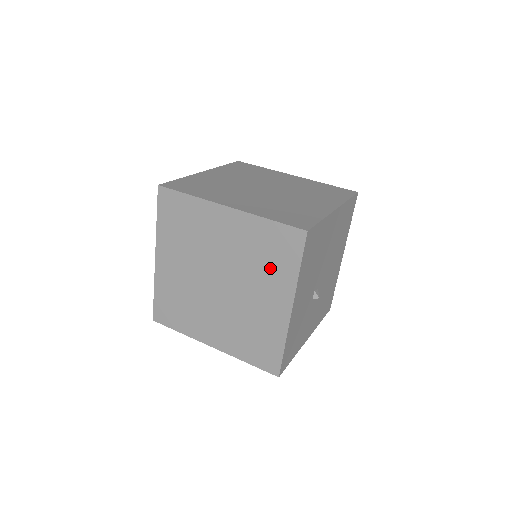
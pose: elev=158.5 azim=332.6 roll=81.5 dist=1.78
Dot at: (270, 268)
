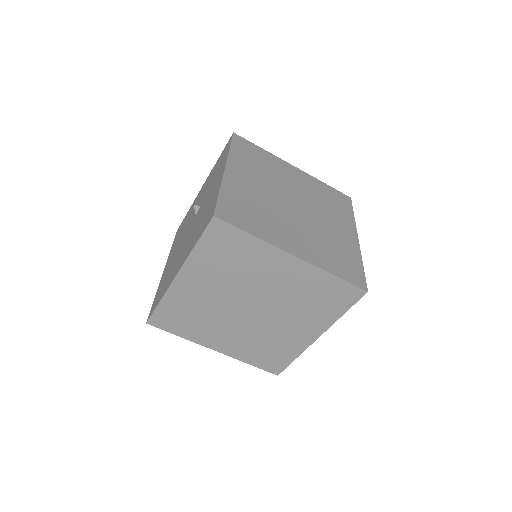
Dot at: (314, 309)
